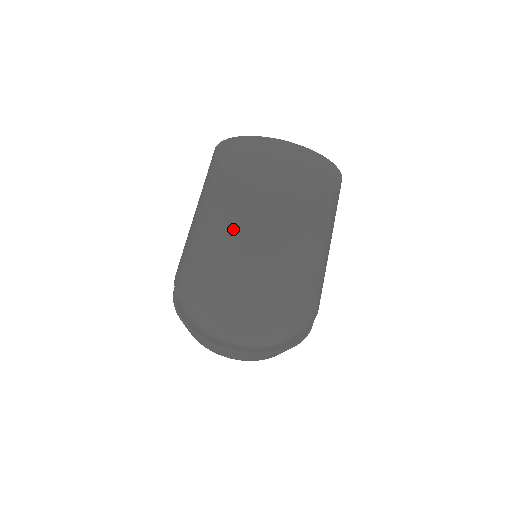
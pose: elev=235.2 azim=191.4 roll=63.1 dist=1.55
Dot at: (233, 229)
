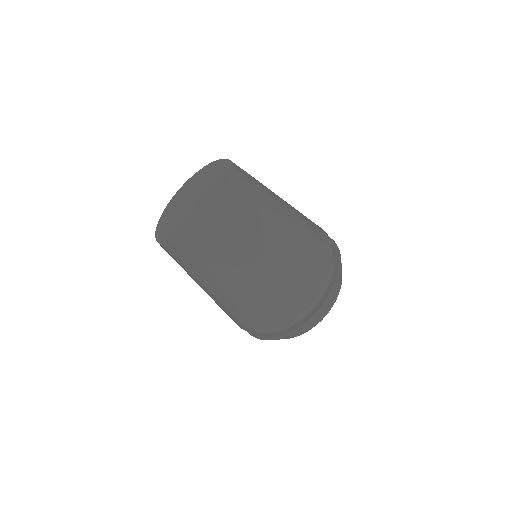
Dot at: occluded
